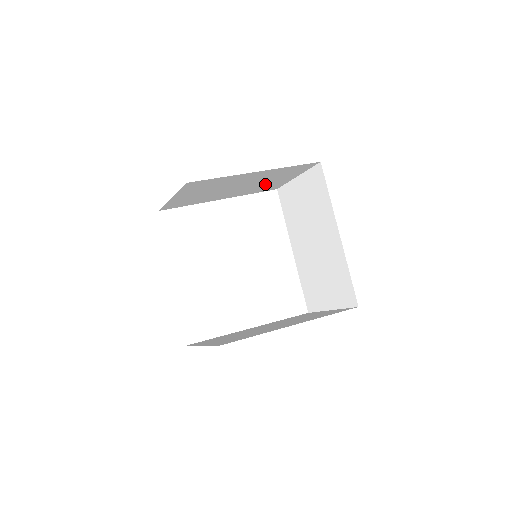
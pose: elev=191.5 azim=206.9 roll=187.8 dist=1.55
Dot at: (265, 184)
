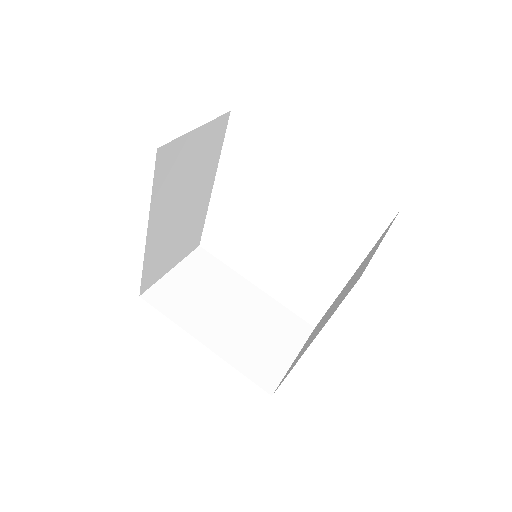
Dot at: (198, 164)
